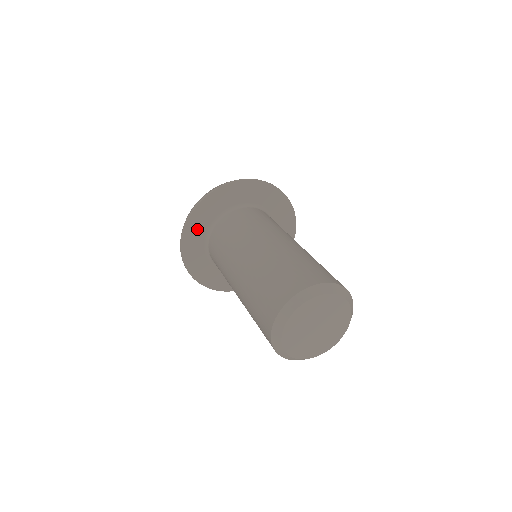
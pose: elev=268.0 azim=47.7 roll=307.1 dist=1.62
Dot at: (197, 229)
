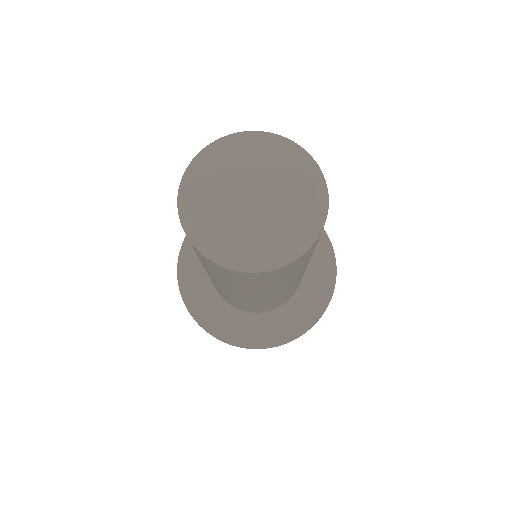
Dot at: occluded
